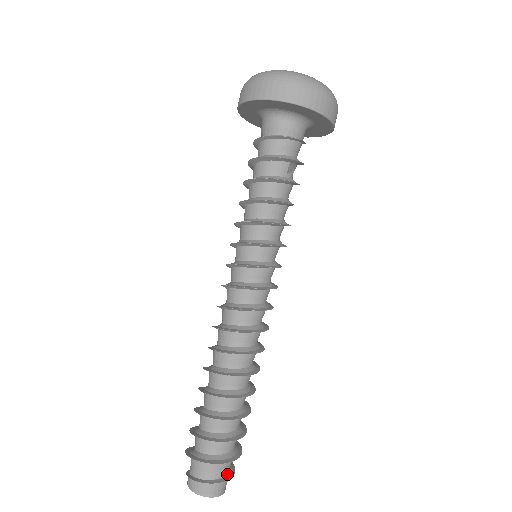
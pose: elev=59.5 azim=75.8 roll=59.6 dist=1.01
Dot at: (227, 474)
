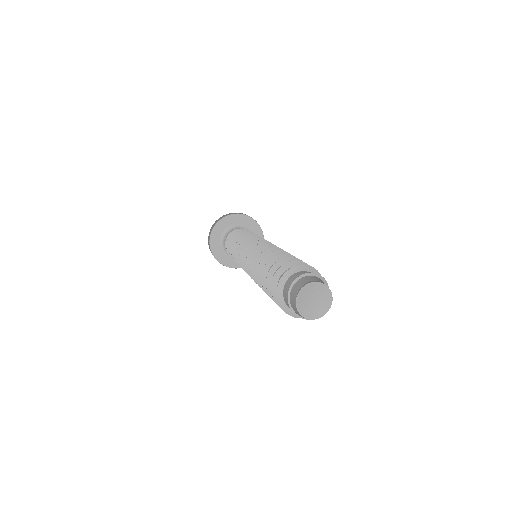
Dot at: occluded
